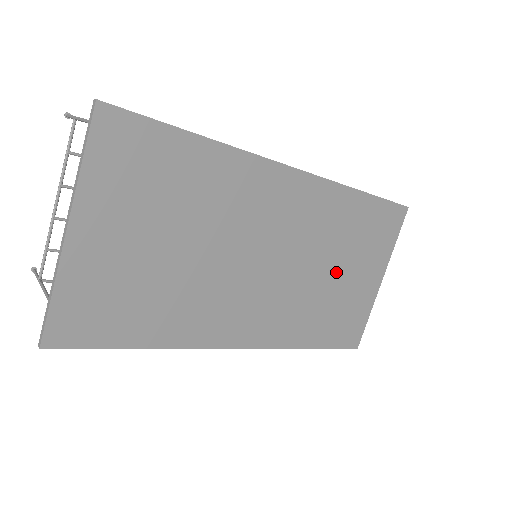
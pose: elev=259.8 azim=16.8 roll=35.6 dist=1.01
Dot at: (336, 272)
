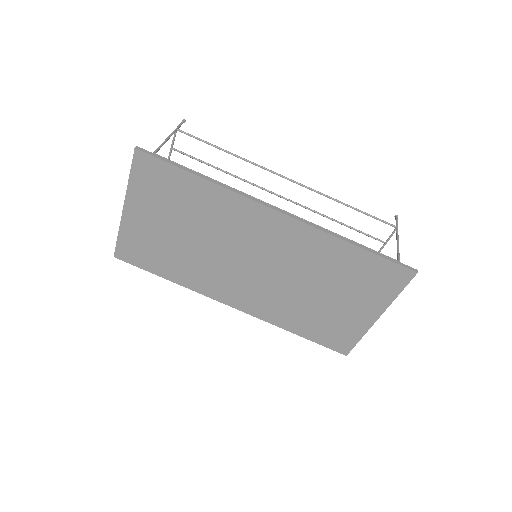
Dot at: (322, 293)
